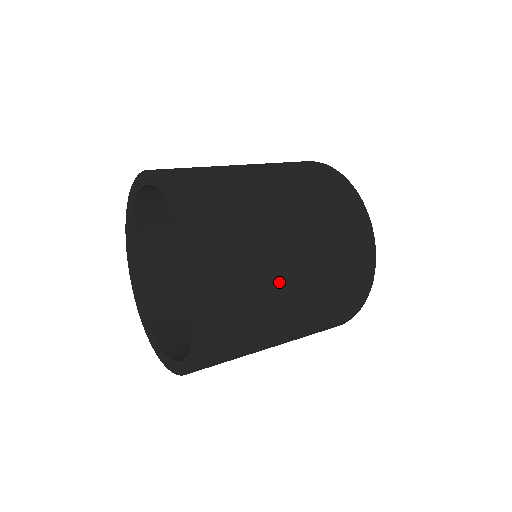
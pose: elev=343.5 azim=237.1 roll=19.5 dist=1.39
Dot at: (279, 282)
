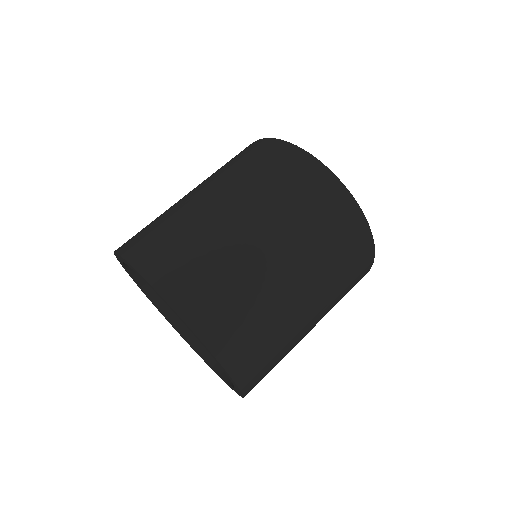
Dot at: occluded
